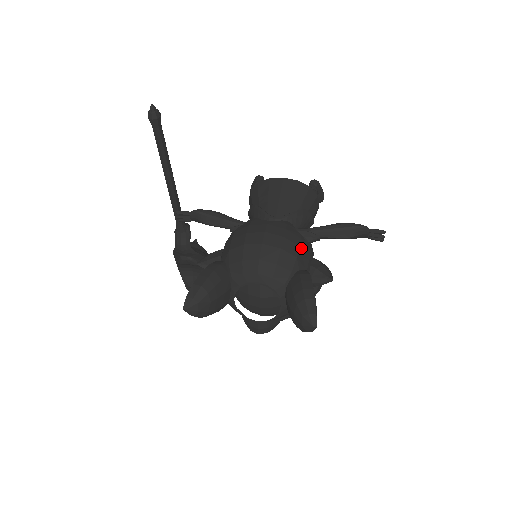
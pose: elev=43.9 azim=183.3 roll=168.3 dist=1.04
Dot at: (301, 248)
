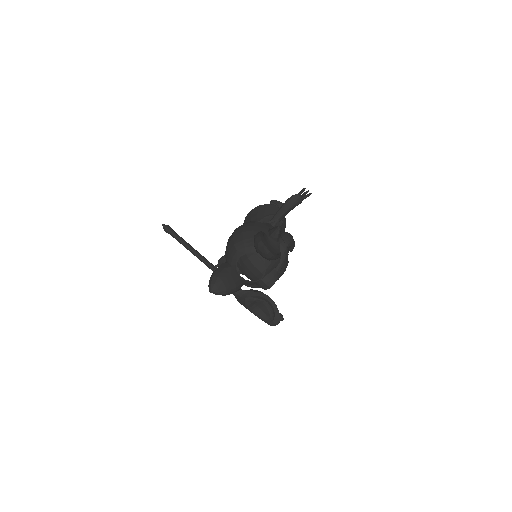
Dot at: (256, 226)
